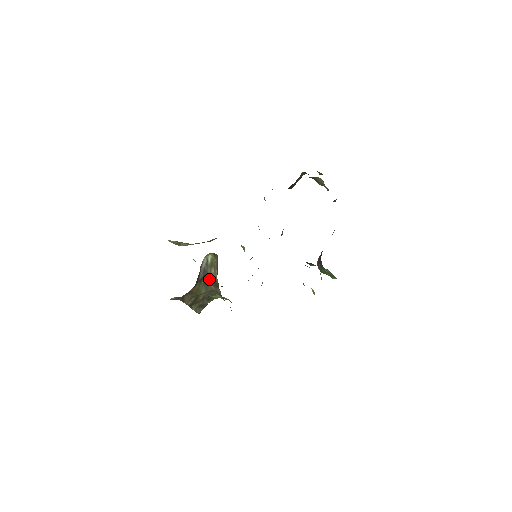
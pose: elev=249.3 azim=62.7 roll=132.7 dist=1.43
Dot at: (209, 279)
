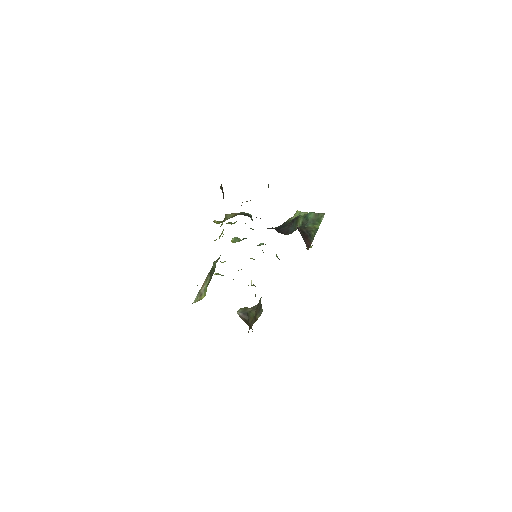
Dot at: occluded
